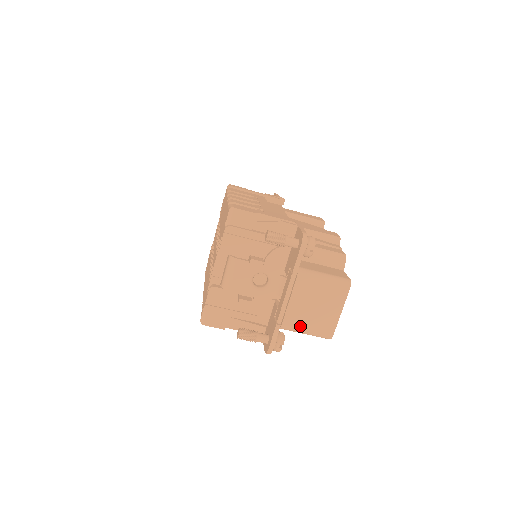
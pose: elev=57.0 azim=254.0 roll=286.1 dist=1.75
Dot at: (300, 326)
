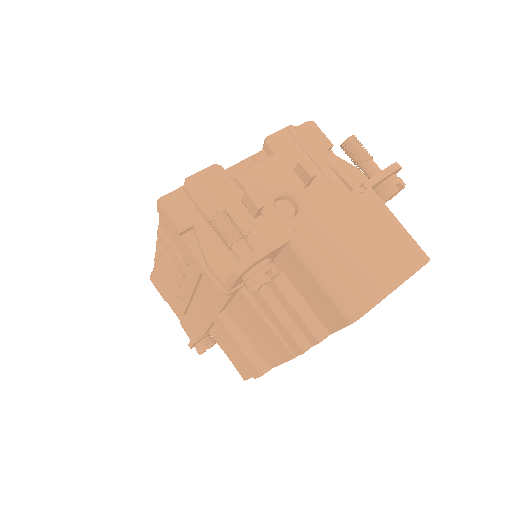
Dot at: (326, 256)
